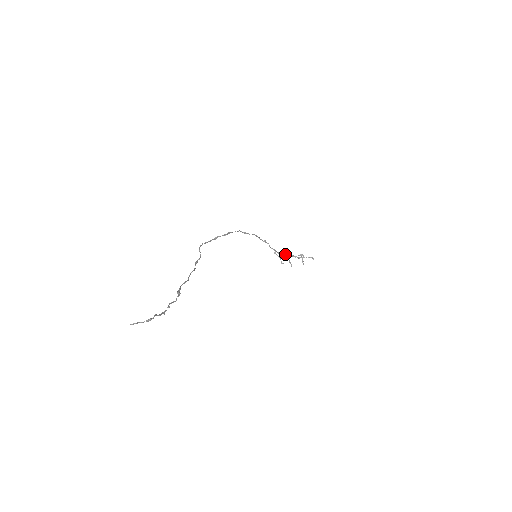
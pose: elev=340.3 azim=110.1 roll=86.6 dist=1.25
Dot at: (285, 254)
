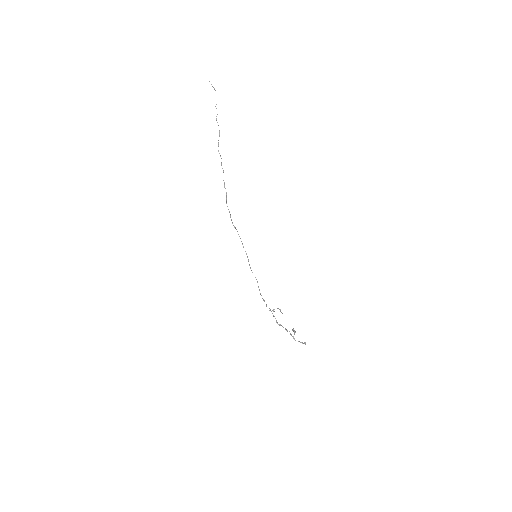
Dot at: (279, 324)
